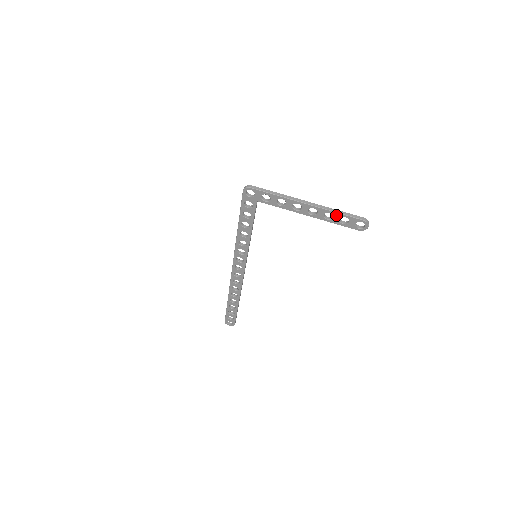
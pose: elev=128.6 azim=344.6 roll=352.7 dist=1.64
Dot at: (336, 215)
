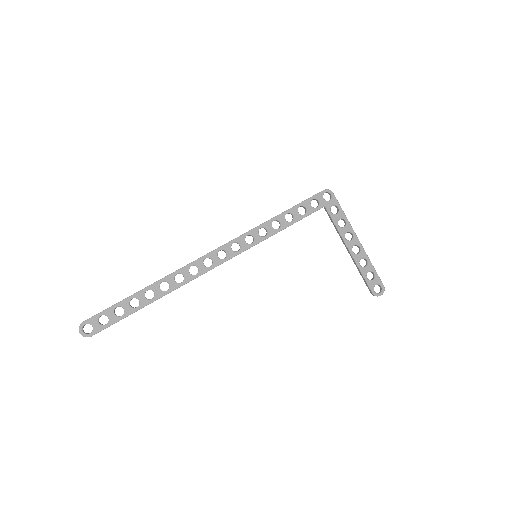
Dot at: (370, 266)
